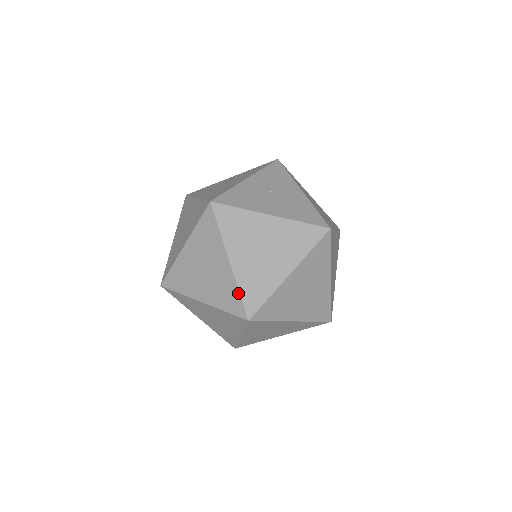
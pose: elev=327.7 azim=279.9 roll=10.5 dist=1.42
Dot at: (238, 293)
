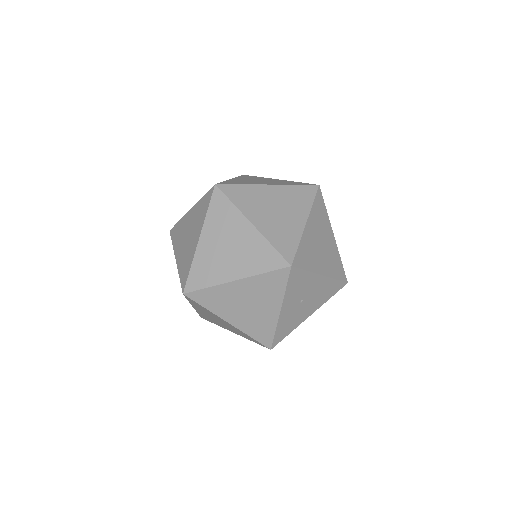
Dot at: occluded
